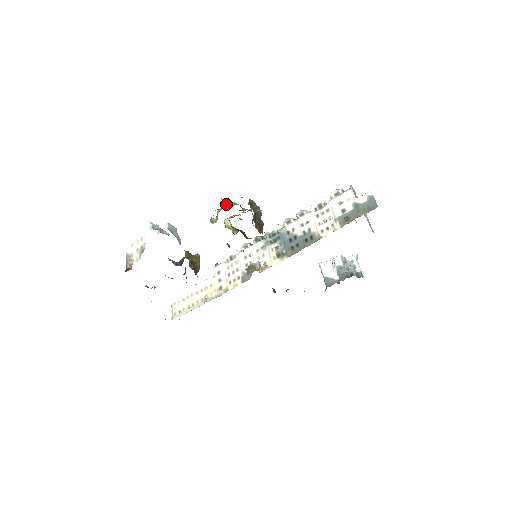
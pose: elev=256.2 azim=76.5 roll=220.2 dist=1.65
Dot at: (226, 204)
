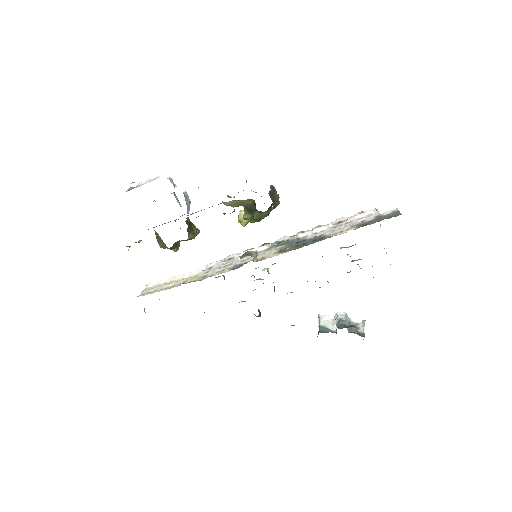
Dot at: occluded
